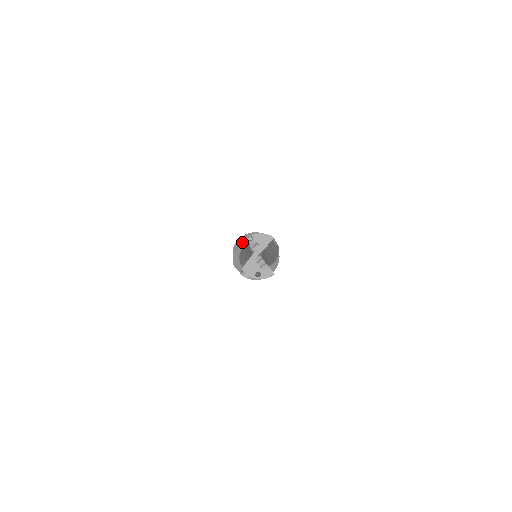
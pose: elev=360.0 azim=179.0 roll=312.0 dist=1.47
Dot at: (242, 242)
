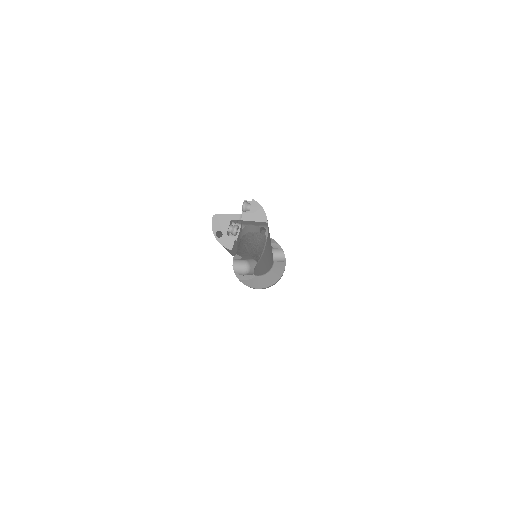
Dot at: occluded
